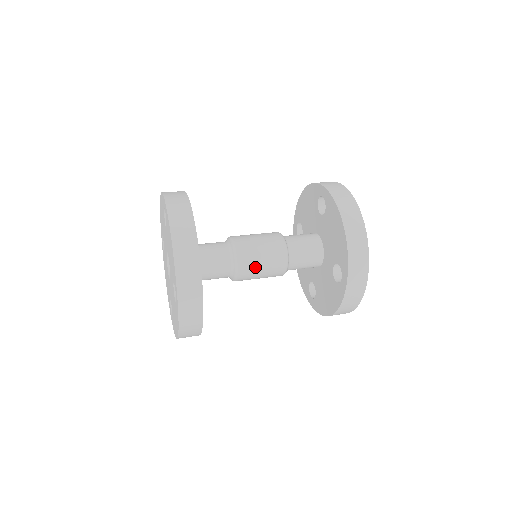
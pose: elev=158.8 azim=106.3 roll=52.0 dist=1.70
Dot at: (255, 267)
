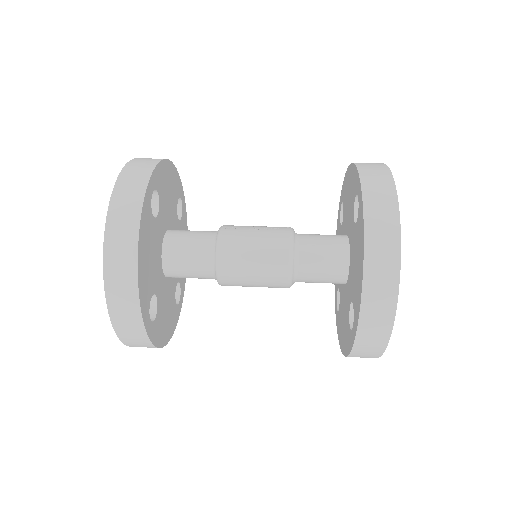
Dot at: (243, 279)
